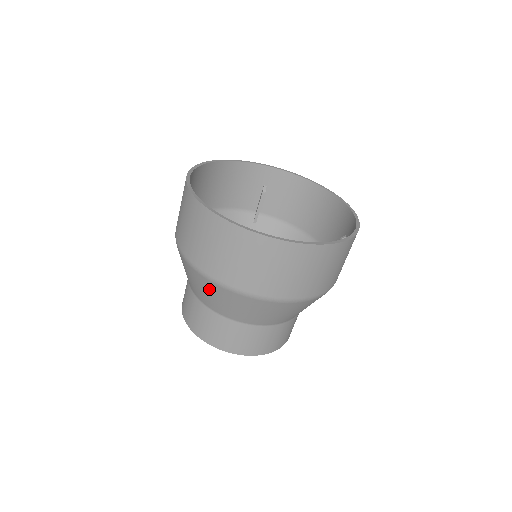
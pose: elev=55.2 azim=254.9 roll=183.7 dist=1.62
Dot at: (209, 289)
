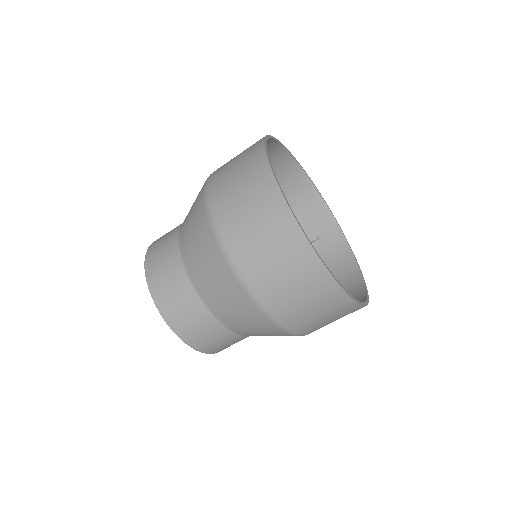
Dot at: (196, 213)
